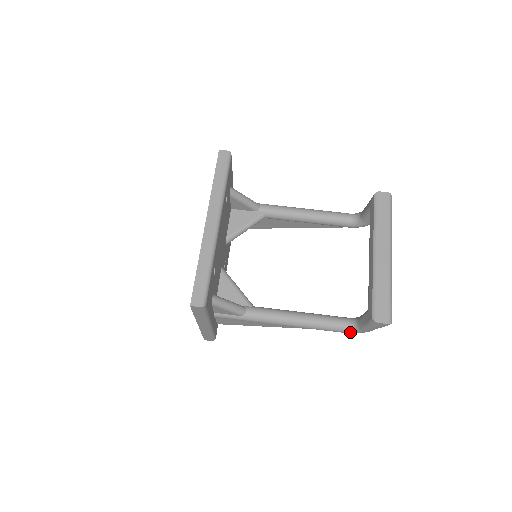
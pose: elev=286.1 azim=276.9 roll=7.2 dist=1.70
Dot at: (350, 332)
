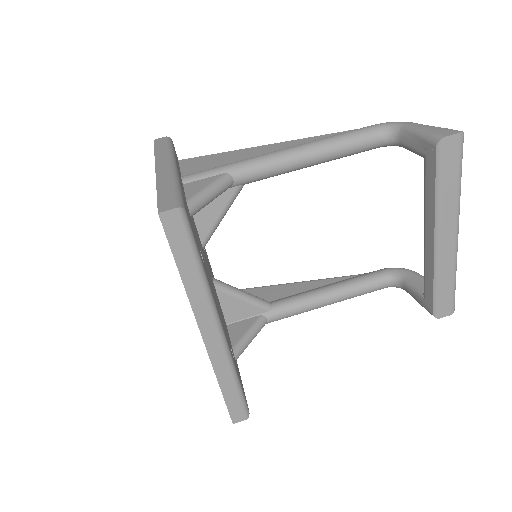
Dot at: (390, 286)
